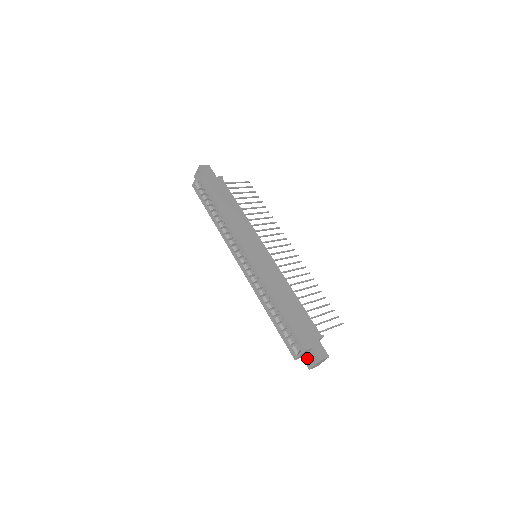
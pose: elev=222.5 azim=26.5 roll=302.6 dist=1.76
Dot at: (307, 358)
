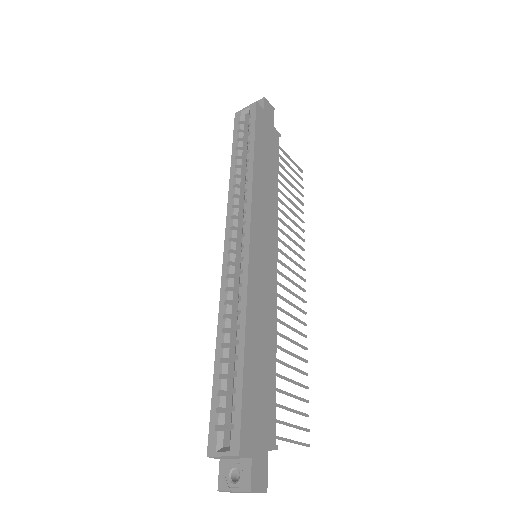
Dot at: (229, 468)
